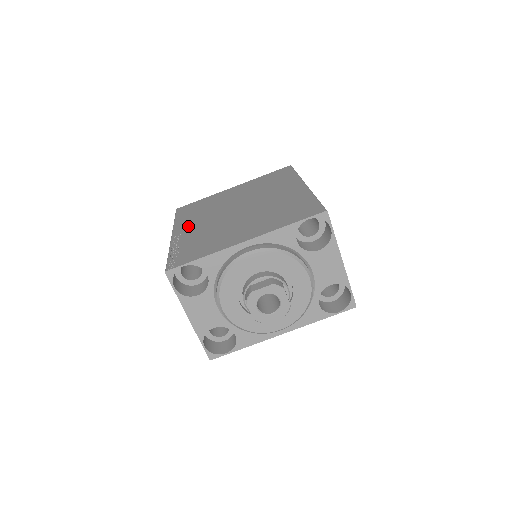
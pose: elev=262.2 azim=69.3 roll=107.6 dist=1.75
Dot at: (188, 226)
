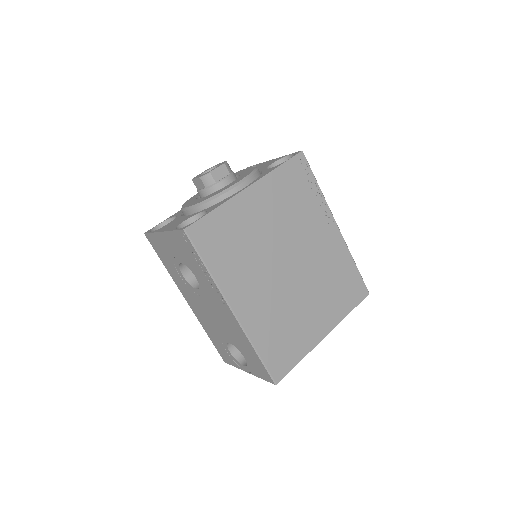
Dot at: occluded
